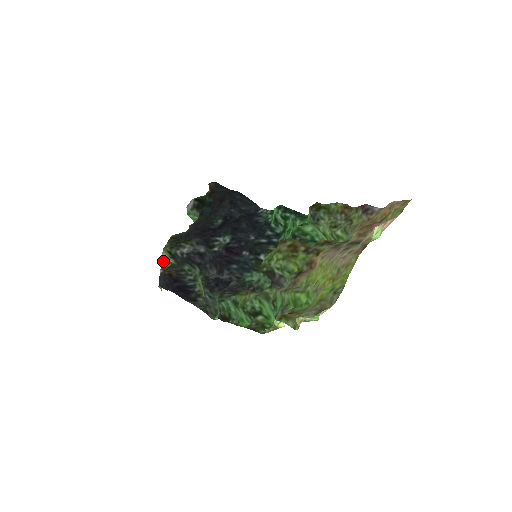
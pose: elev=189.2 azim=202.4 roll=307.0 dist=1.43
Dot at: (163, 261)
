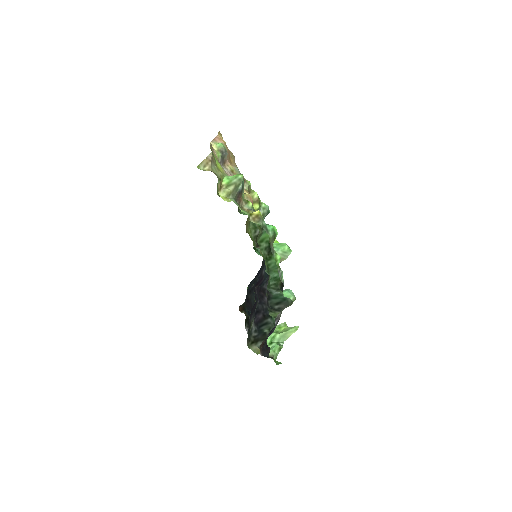
Dot at: (258, 352)
